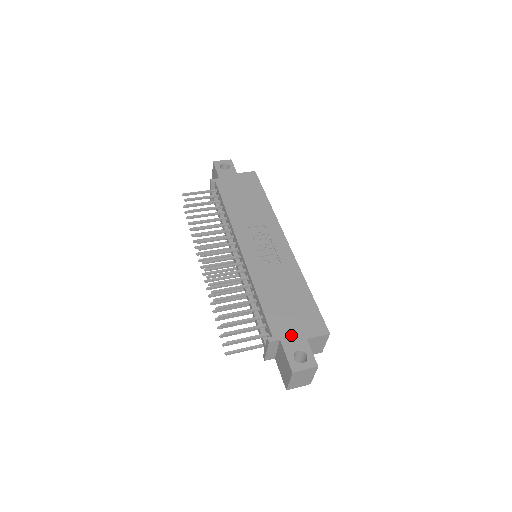
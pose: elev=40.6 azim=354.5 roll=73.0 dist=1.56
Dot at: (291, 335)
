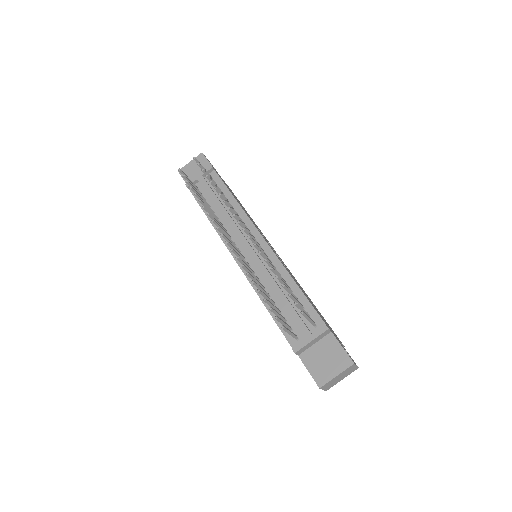
Dot at: occluded
